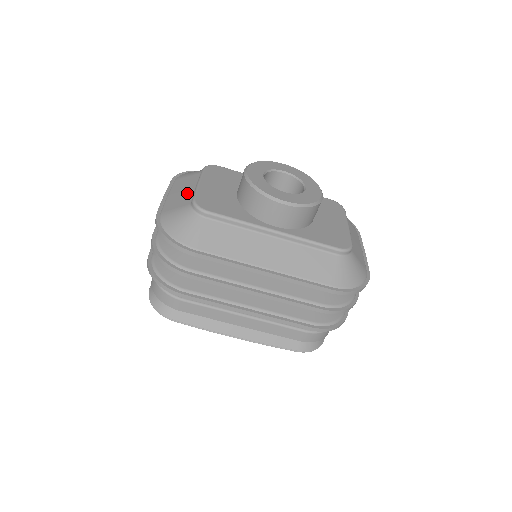
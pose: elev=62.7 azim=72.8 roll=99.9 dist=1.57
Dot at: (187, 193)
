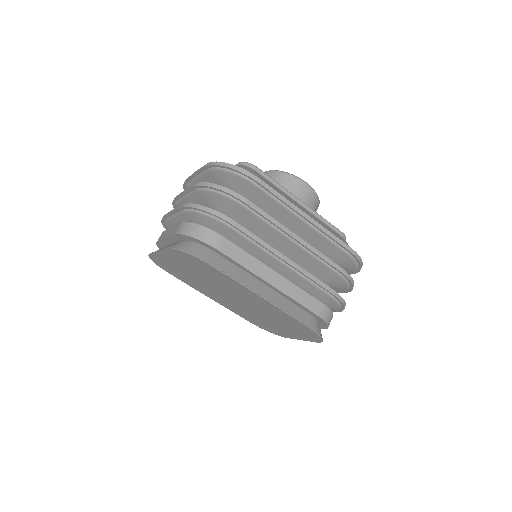
Dot at: occluded
